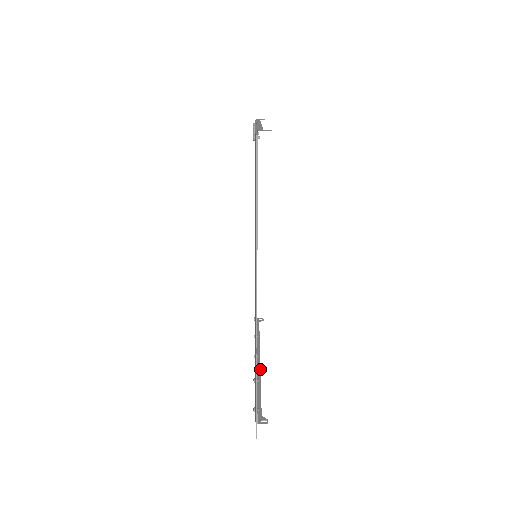
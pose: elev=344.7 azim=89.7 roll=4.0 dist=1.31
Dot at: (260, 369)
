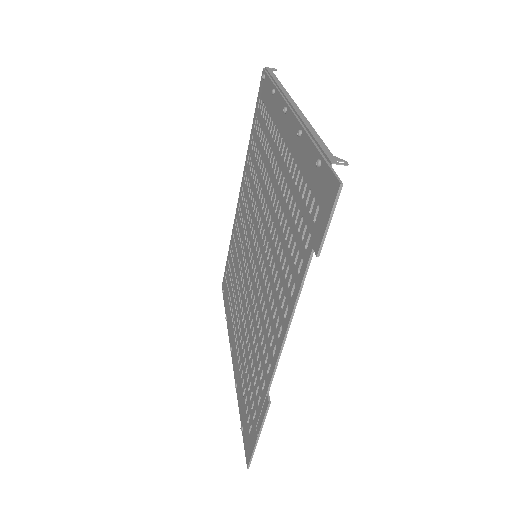
Dot at: occluded
